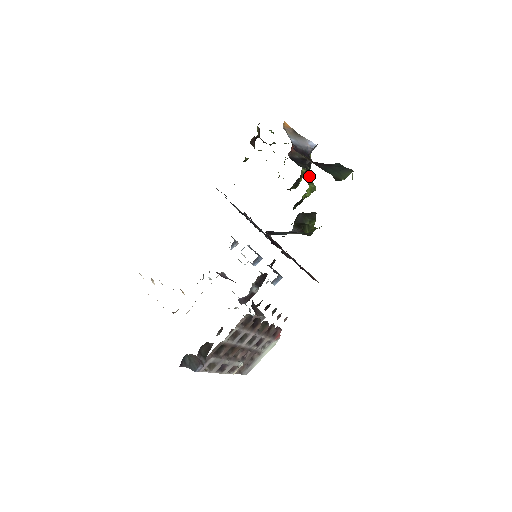
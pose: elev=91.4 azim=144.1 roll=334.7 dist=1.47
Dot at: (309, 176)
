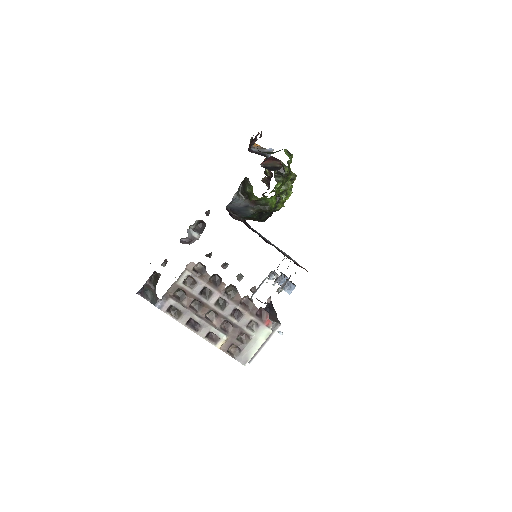
Dot at: (280, 177)
